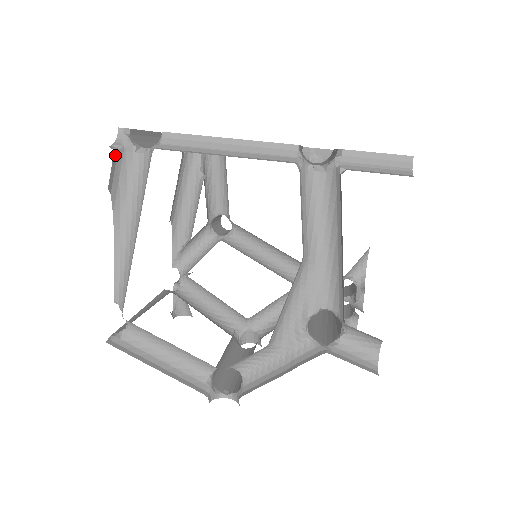
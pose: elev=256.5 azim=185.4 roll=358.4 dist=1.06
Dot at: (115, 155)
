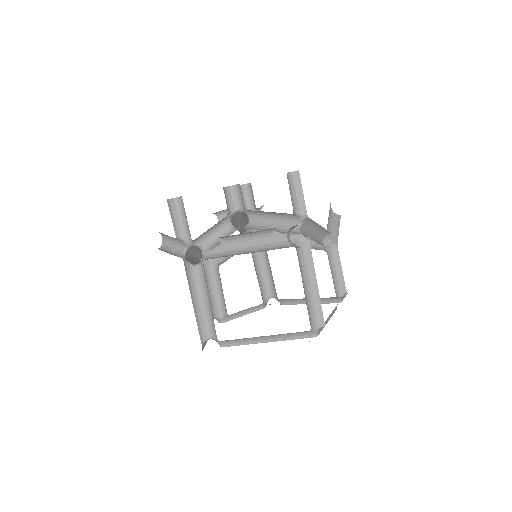
Dot at: occluded
